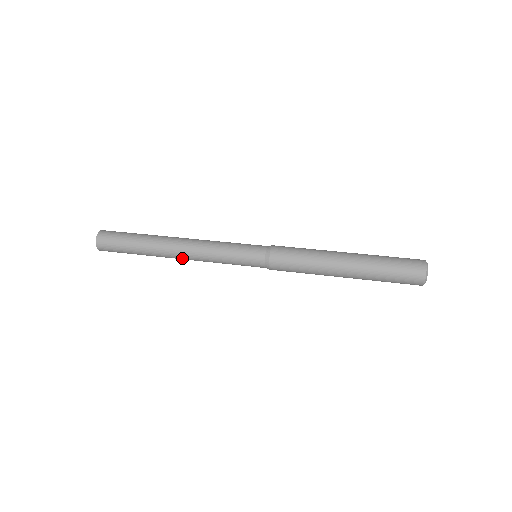
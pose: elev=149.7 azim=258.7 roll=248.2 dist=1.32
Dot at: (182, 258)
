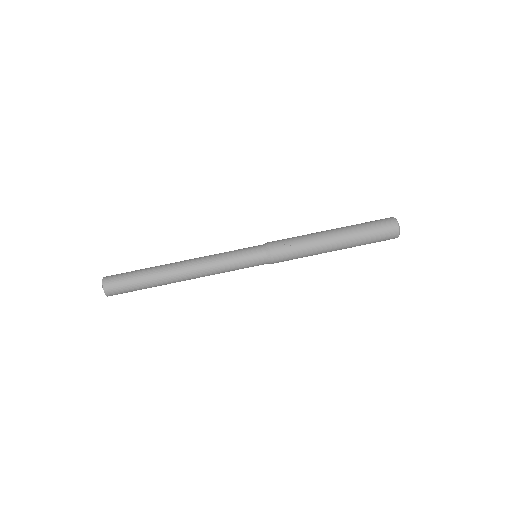
Dot at: occluded
